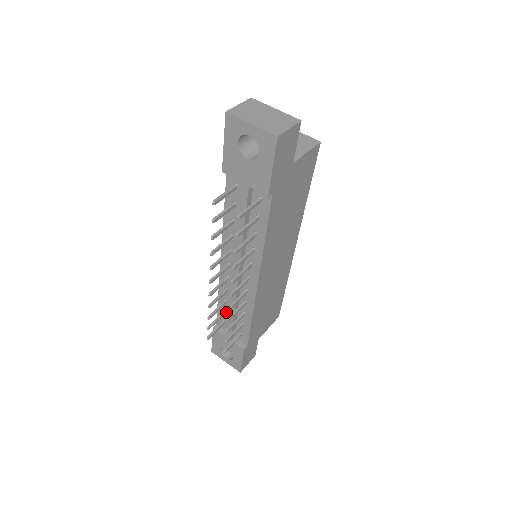
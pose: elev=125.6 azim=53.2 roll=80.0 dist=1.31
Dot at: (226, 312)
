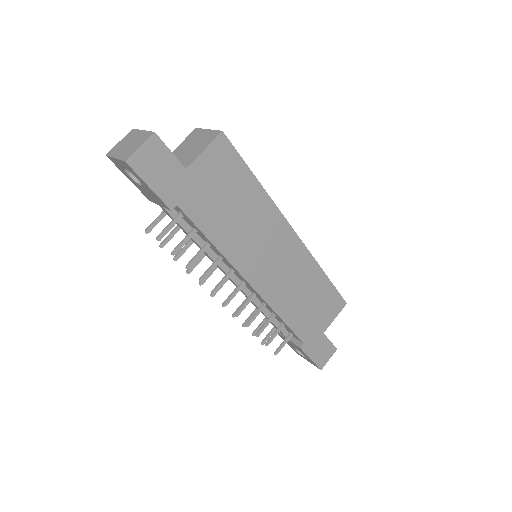
Dot at: occluded
